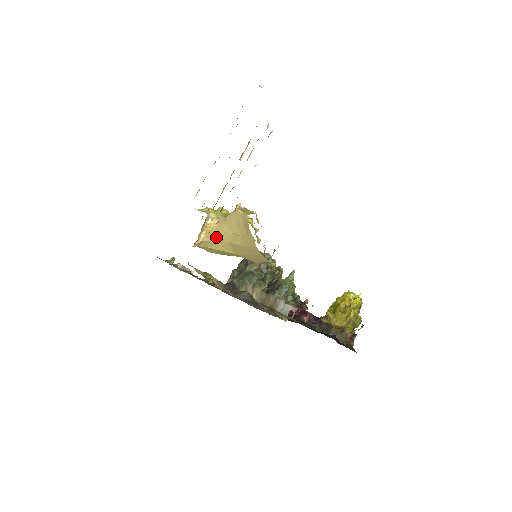
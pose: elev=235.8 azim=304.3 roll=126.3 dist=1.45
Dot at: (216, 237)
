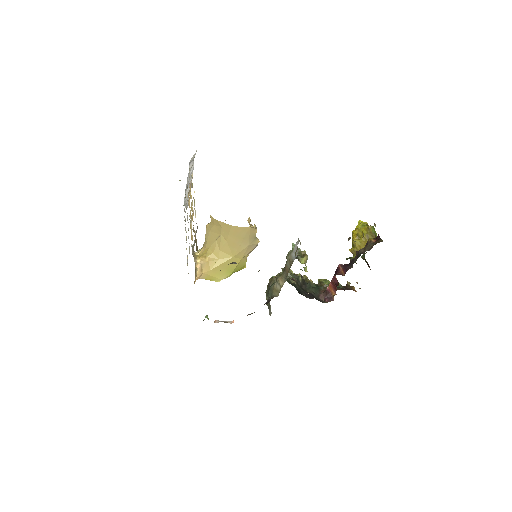
Dot at: (209, 256)
